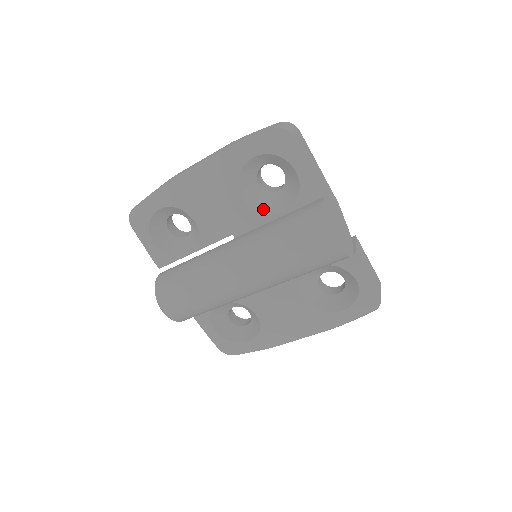
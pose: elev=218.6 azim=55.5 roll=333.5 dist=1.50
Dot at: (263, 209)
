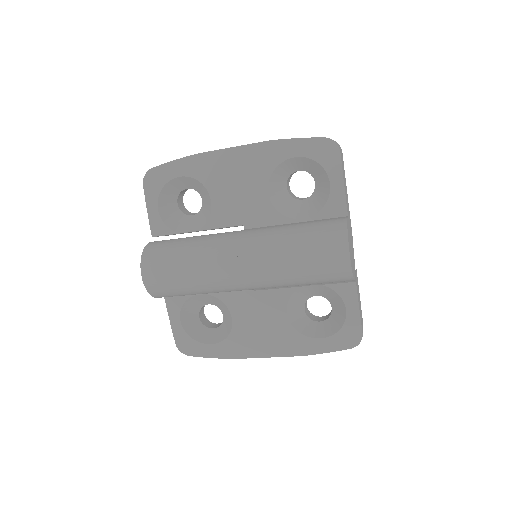
Dot at: (283, 210)
